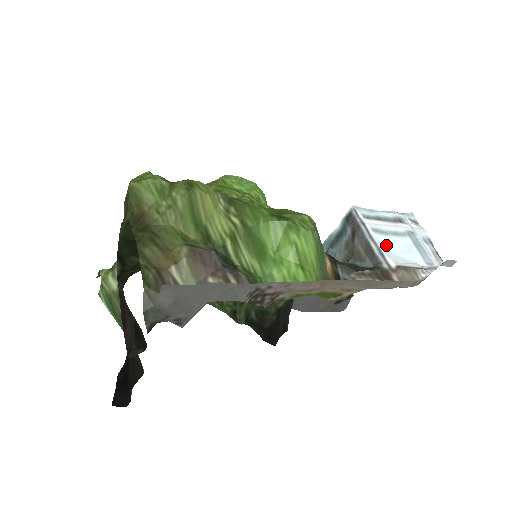
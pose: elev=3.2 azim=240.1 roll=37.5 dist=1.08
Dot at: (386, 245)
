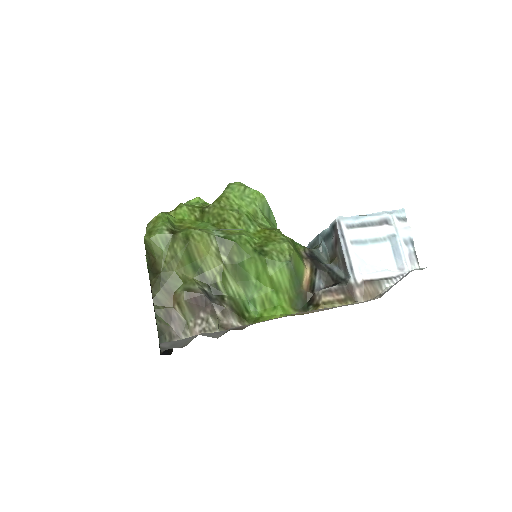
Dot at: (361, 256)
